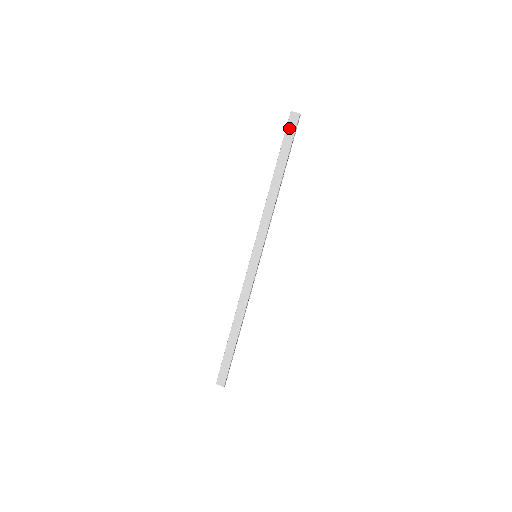
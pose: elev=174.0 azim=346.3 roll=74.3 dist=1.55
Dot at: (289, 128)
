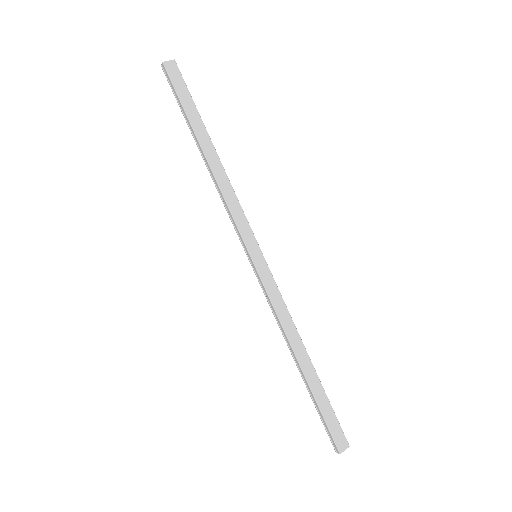
Dot at: (176, 82)
